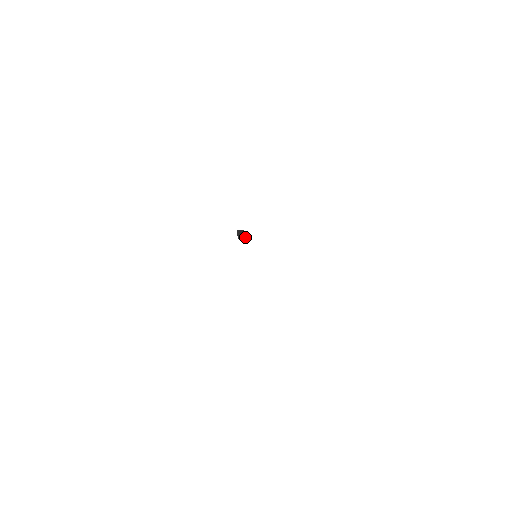
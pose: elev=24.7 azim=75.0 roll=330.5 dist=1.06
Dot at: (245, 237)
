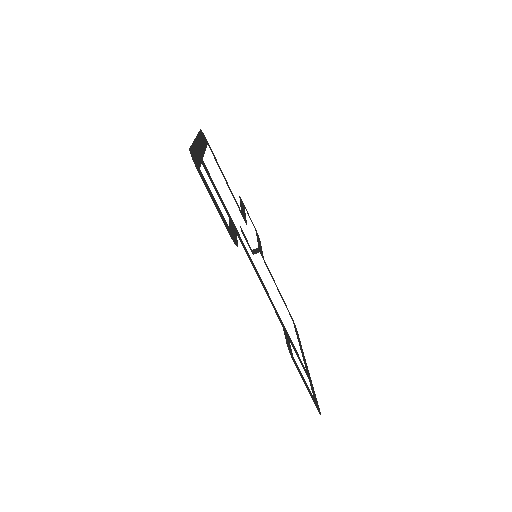
Dot at: (259, 251)
